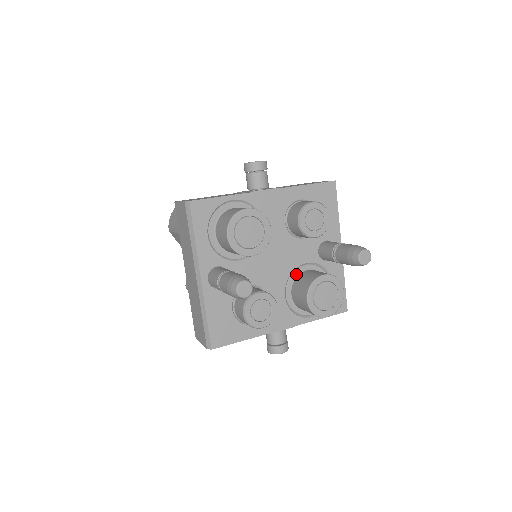
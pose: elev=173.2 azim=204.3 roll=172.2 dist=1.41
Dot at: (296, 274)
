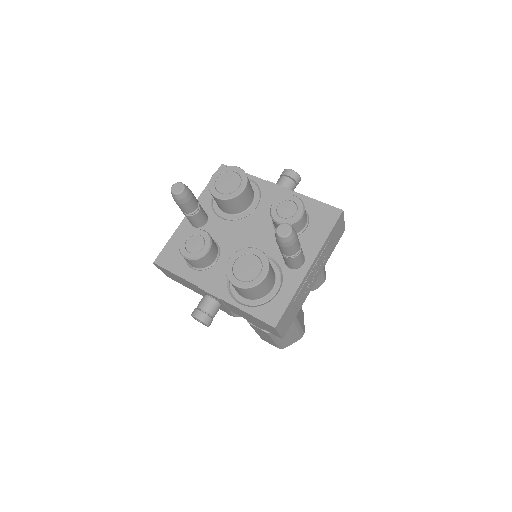
Dot at: occluded
